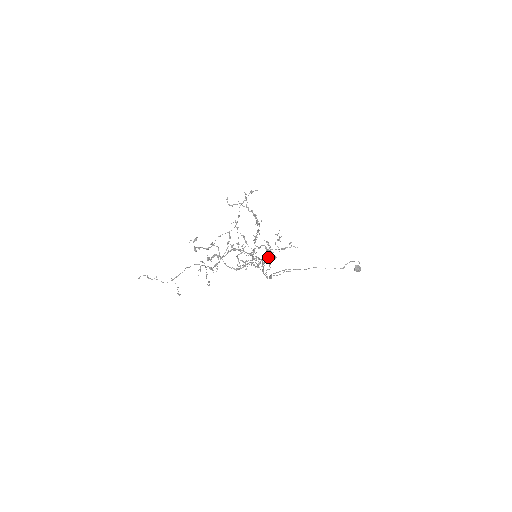
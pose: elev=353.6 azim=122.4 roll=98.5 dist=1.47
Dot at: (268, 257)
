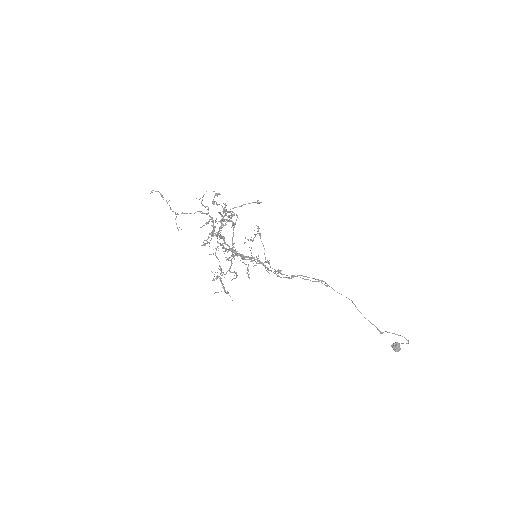
Dot at: (248, 271)
